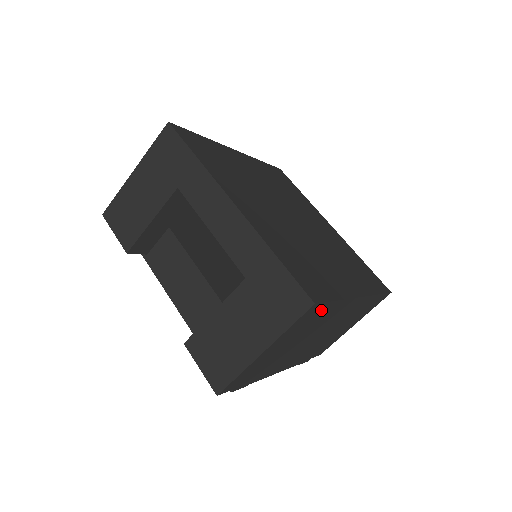
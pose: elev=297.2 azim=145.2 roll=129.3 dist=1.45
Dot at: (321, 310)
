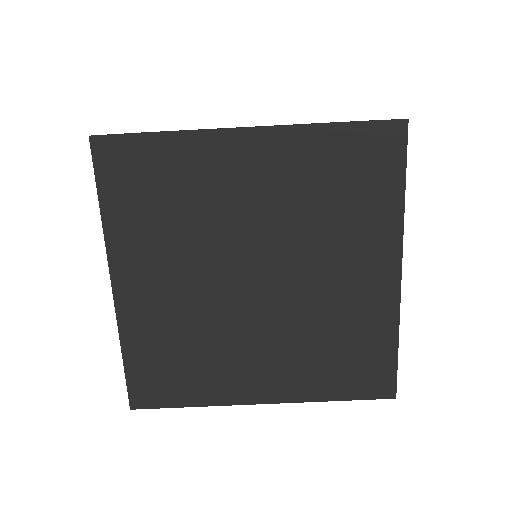
Dot at: occluded
